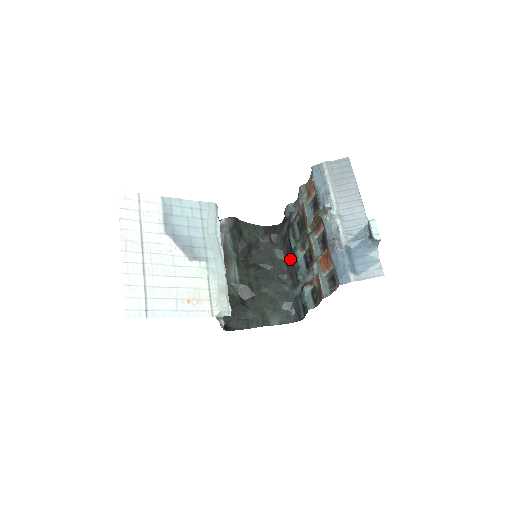
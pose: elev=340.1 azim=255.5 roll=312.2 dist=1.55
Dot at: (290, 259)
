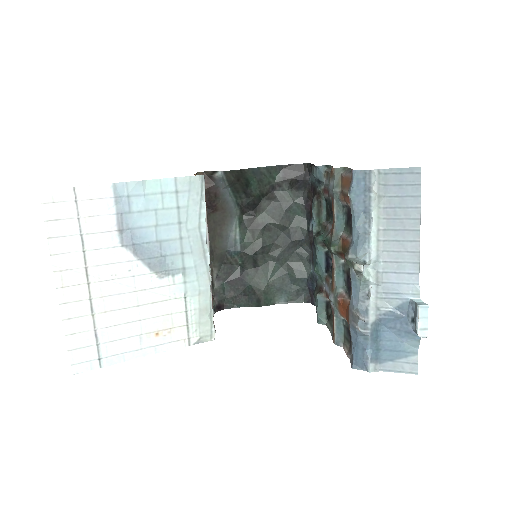
Dot at: occluded
